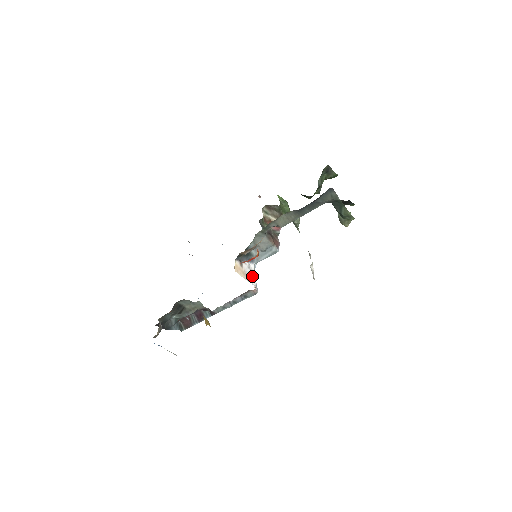
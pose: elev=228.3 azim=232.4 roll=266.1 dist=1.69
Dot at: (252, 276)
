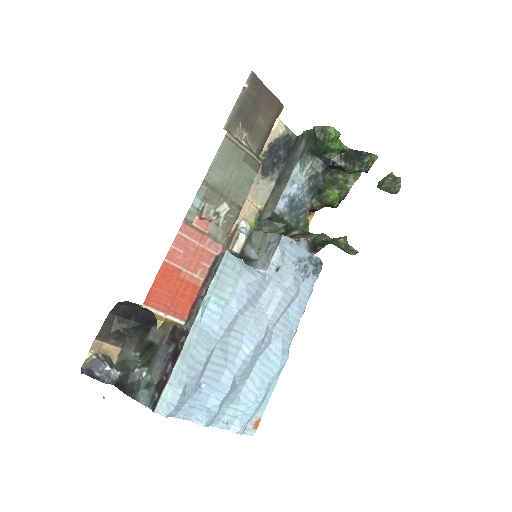
Dot at: occluded
